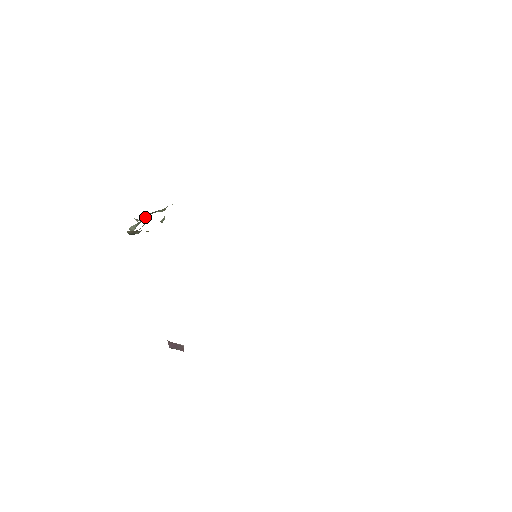
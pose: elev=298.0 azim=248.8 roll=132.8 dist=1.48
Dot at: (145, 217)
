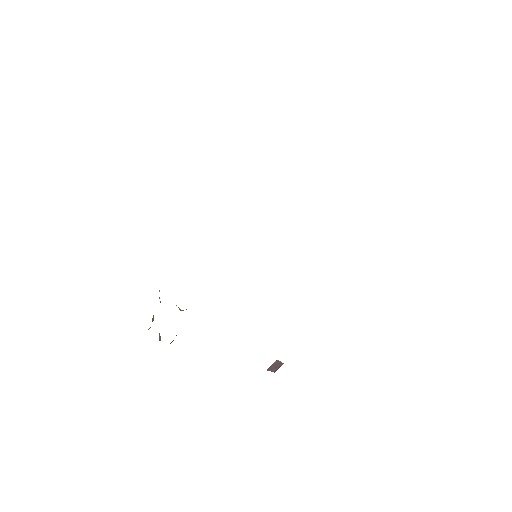
Dot at: (152, 321)
